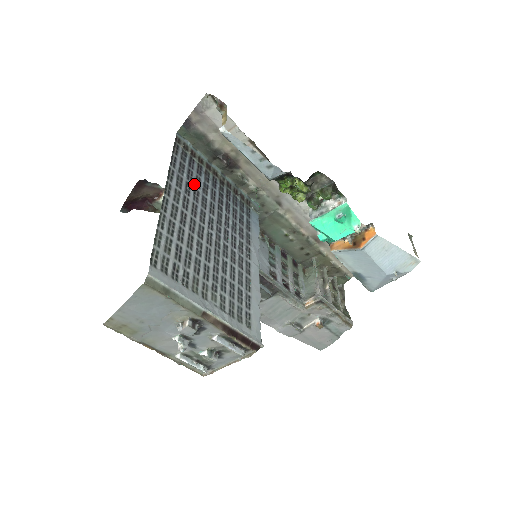
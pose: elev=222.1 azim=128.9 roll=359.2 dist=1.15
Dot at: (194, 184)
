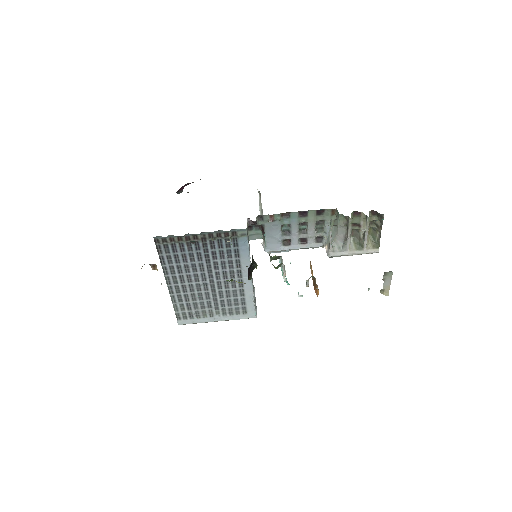
Dot at: (182, 262)
